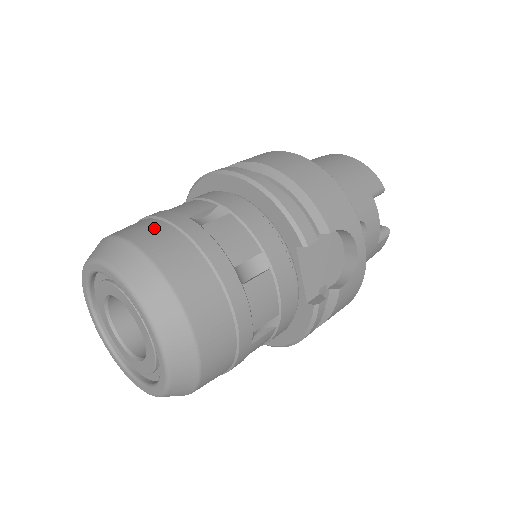
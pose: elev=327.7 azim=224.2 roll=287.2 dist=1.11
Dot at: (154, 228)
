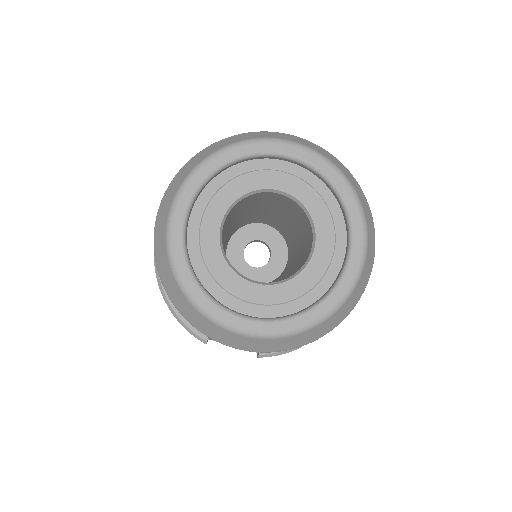
Dot at: occluded
